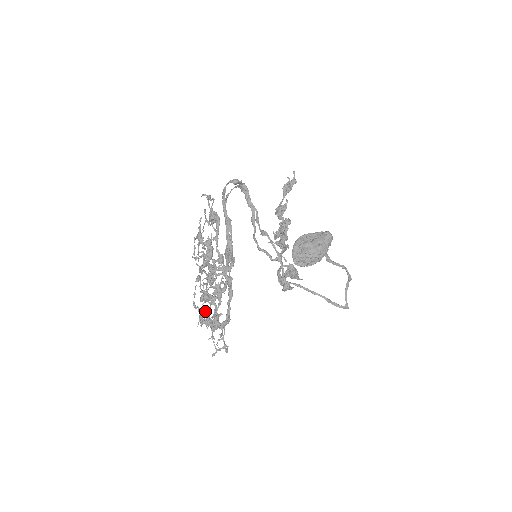
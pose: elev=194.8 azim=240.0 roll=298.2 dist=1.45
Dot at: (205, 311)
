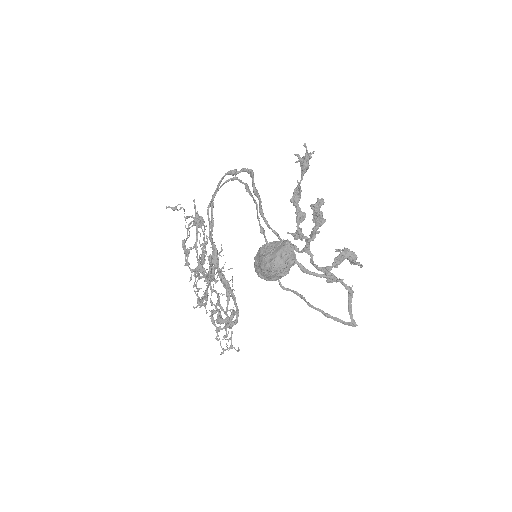
Dot at: (211, 312)
